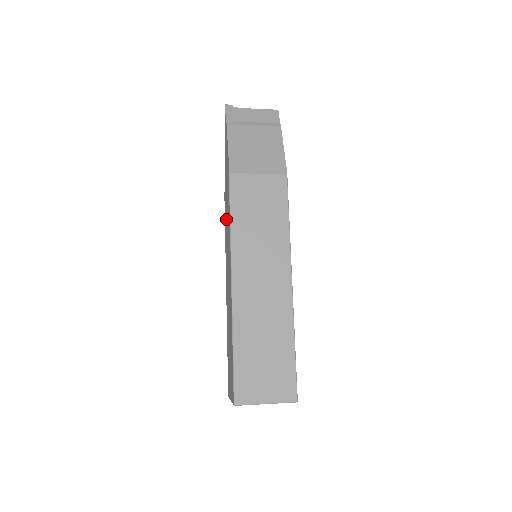
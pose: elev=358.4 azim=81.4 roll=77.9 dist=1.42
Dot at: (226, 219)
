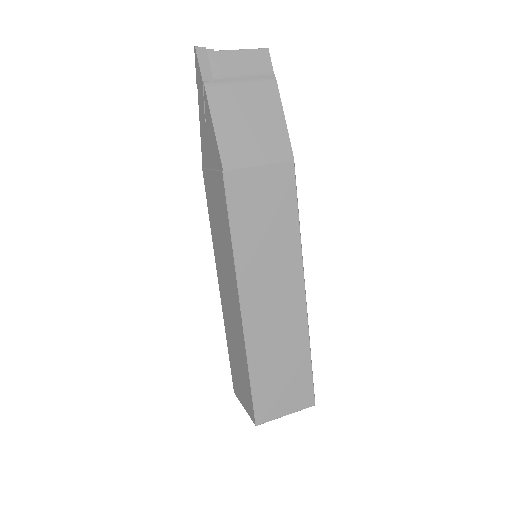
Dot at: (214, 214)
